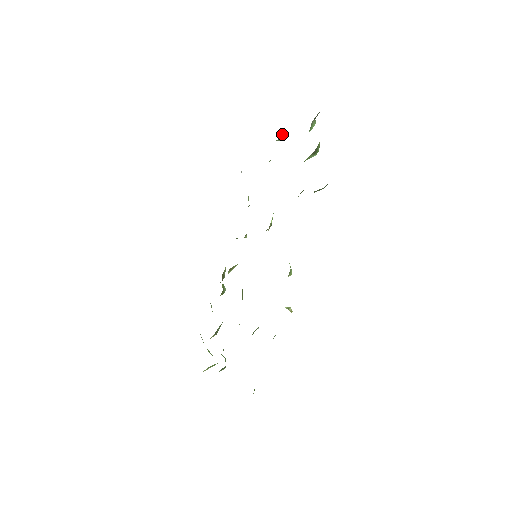
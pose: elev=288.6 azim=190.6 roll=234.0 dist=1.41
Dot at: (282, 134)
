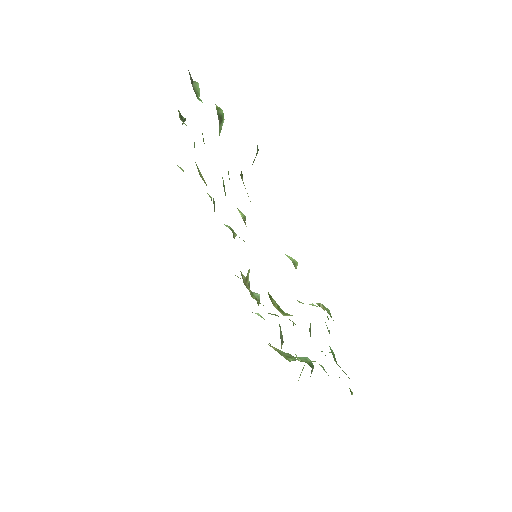
Dot at: (180, 116)
